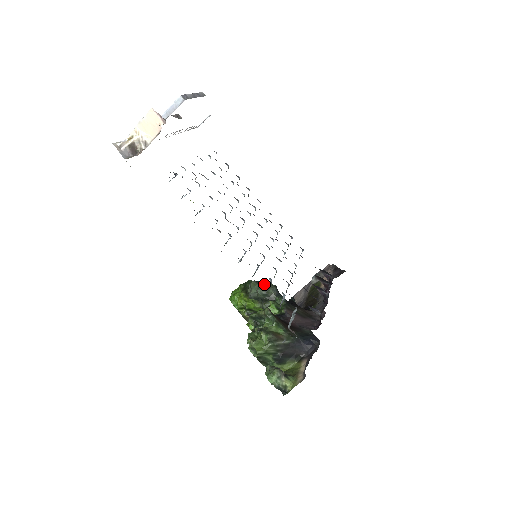
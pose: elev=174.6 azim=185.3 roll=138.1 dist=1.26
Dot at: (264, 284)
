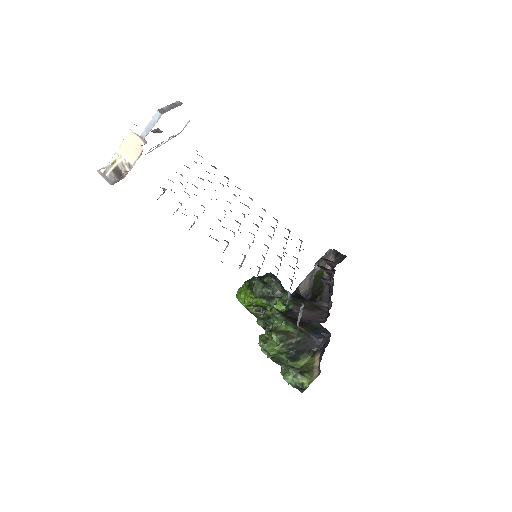
Dot at: (268, 278)
